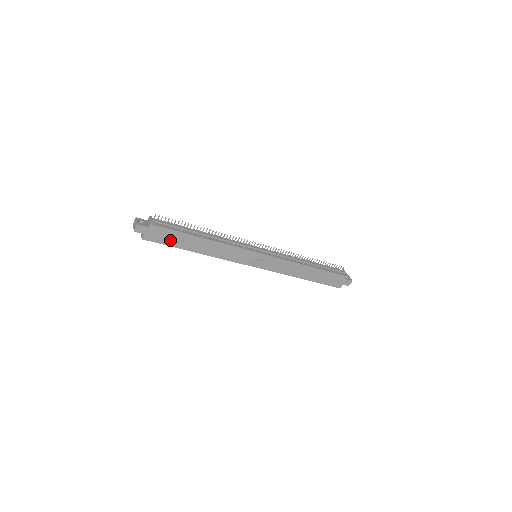
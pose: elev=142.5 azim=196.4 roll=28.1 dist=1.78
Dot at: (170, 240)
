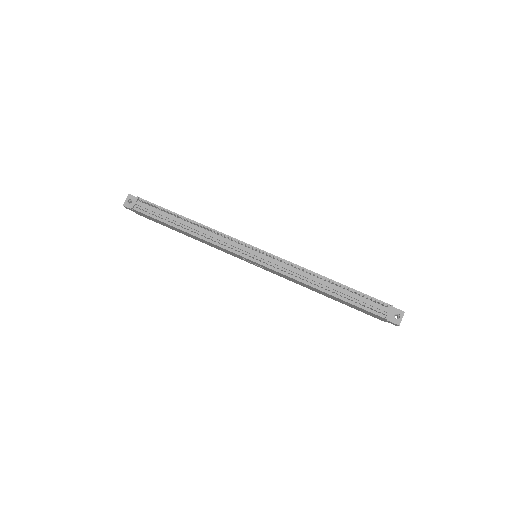
Dot at: (158, 222)
